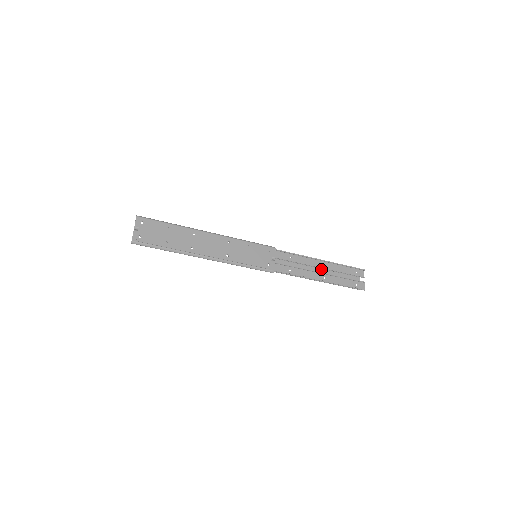
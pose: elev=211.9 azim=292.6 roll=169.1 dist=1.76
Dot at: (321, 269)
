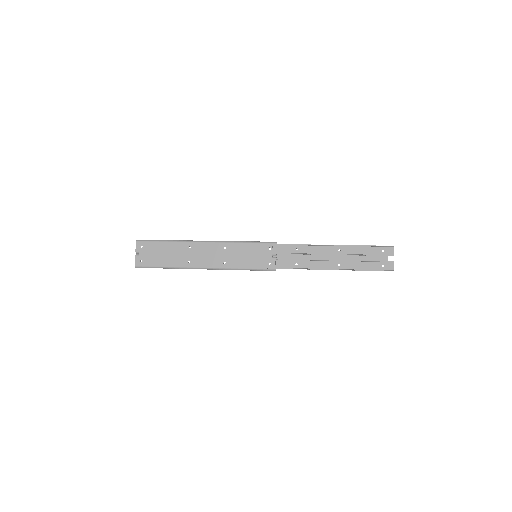
Dot at: (335, 255)
